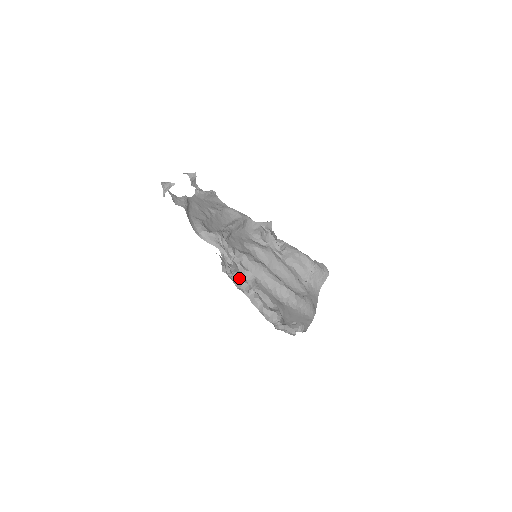
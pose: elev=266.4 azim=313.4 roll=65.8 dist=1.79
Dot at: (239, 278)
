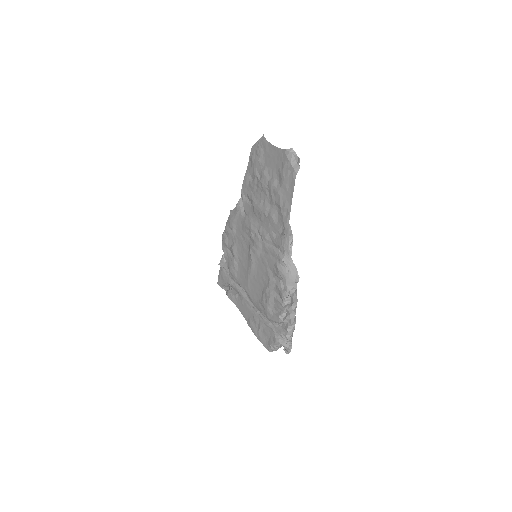
Dot at: (296, 290)
